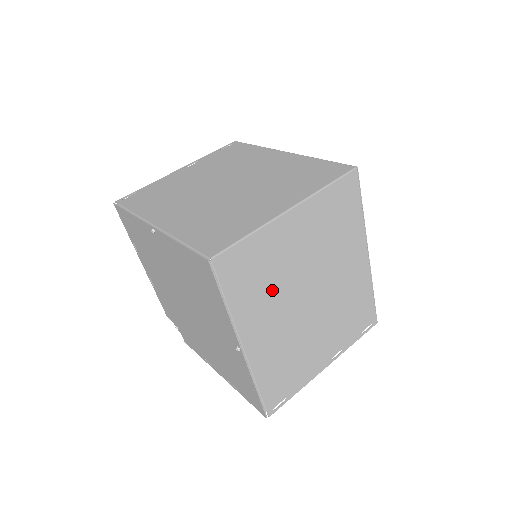
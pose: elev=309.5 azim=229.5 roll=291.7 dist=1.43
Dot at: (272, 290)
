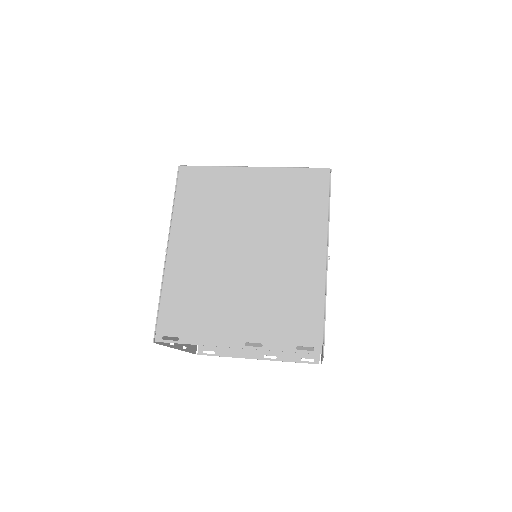
Dot at: (212, 218)
